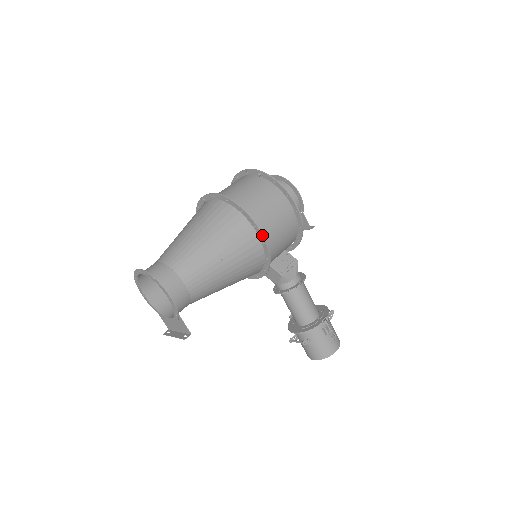
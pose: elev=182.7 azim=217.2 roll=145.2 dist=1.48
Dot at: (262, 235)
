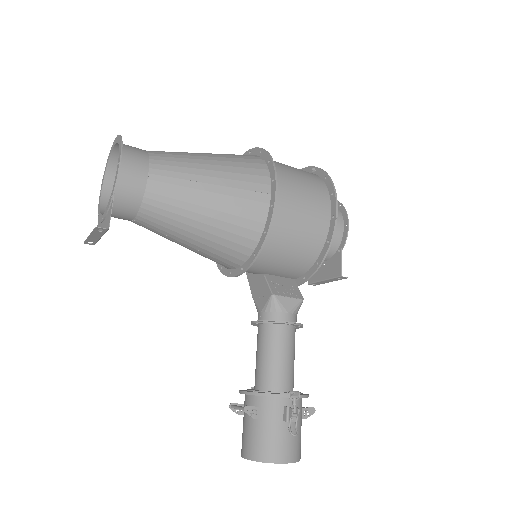
Dot at: (275, 192)
